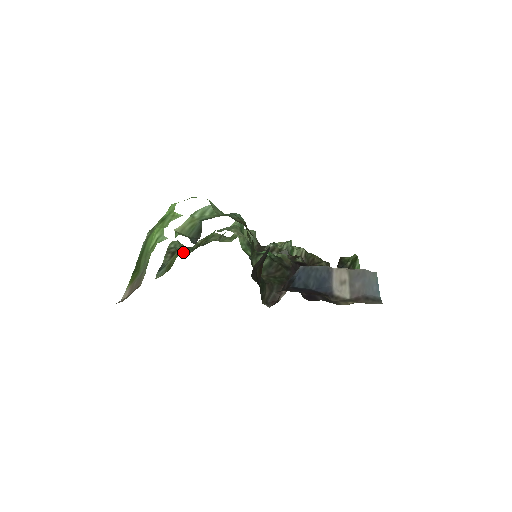
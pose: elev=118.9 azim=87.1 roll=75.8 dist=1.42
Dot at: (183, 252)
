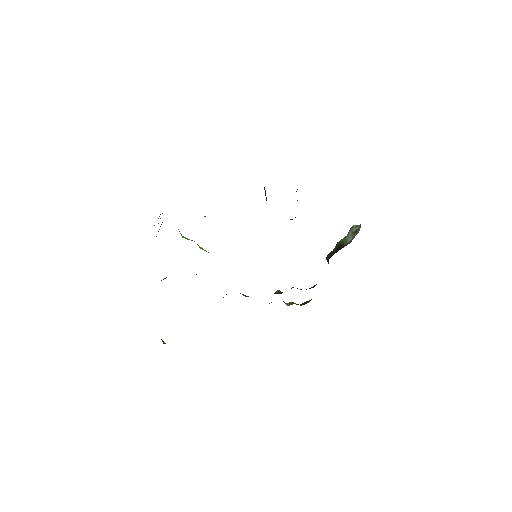
Dot at: occluded
